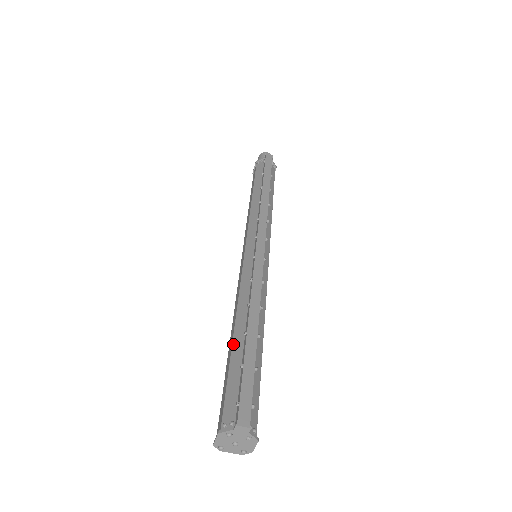
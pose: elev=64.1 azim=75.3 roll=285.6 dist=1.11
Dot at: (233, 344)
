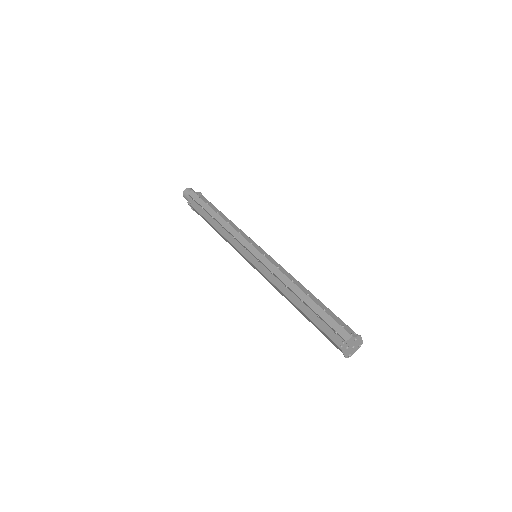
Dot at: (302, 311)
